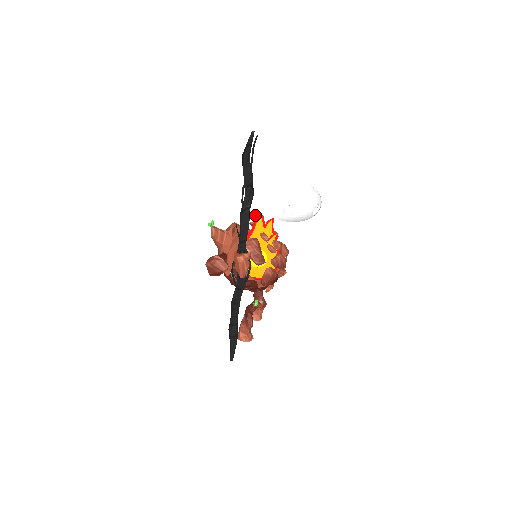
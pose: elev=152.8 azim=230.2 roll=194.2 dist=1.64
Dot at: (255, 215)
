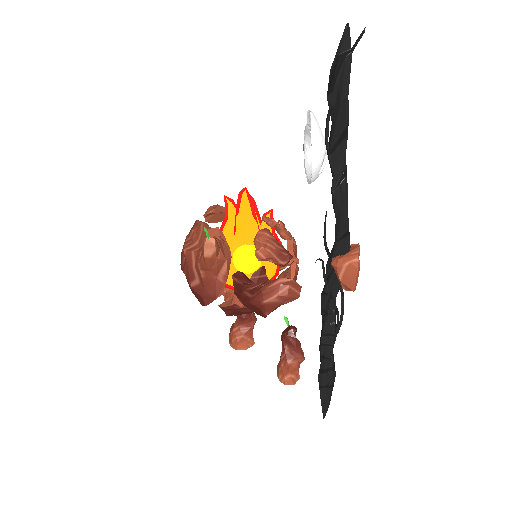
Dot at: (224, 196)
